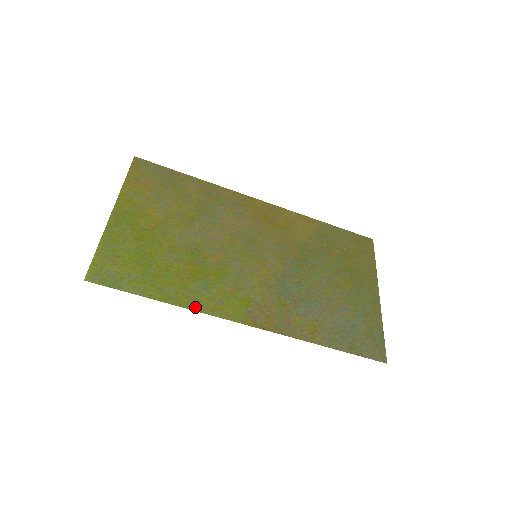
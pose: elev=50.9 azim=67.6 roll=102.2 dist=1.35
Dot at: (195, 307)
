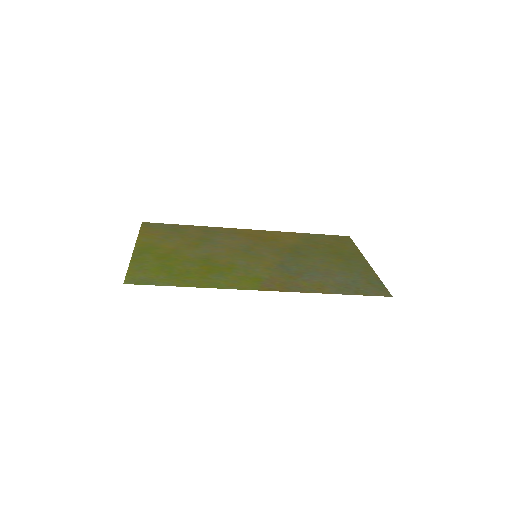
Dot at: (216, 287)
